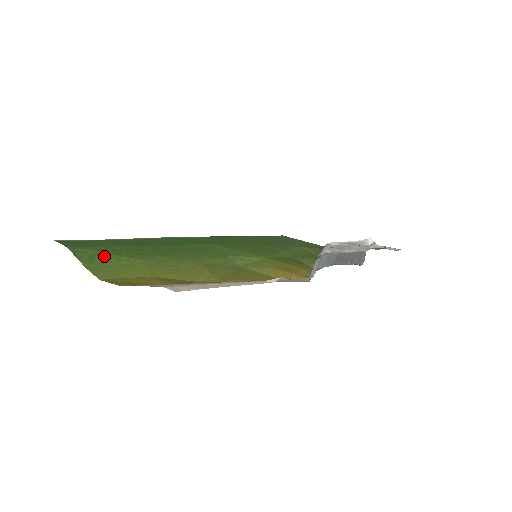
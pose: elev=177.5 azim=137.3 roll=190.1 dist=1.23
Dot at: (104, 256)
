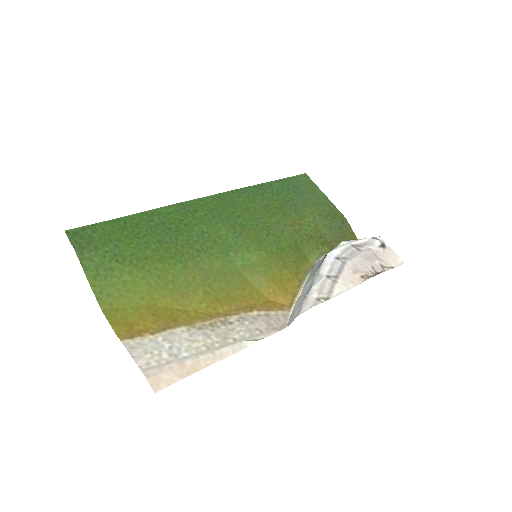
Dot at: (109, 266)
